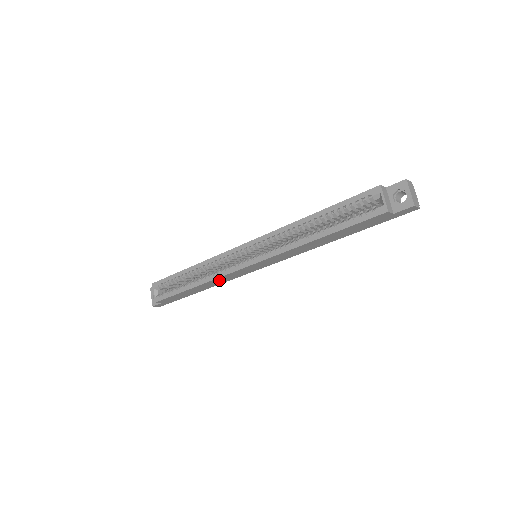
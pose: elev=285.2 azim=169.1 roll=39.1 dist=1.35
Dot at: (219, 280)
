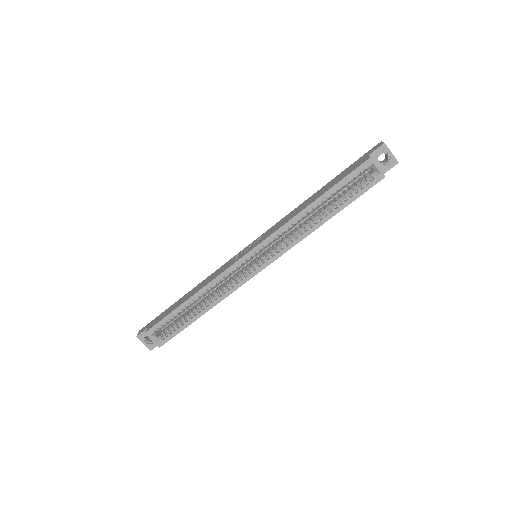
Dot at: occluded
